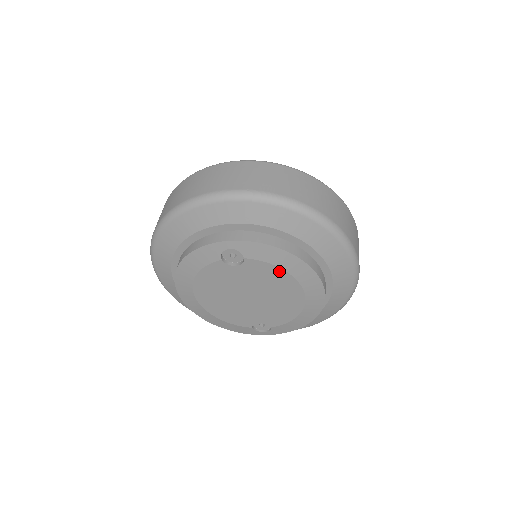
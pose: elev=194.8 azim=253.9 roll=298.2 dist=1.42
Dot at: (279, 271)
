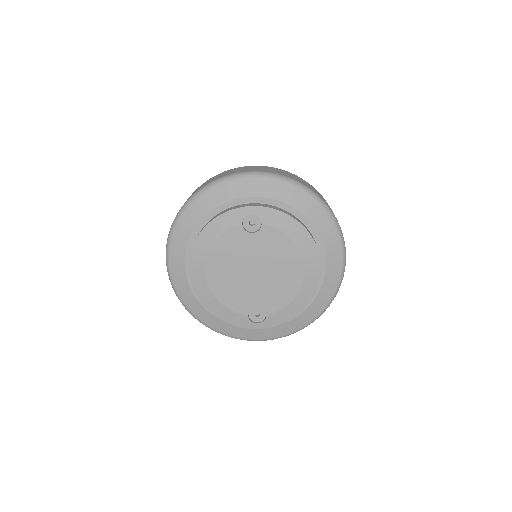
Dot at: (288, 241)
